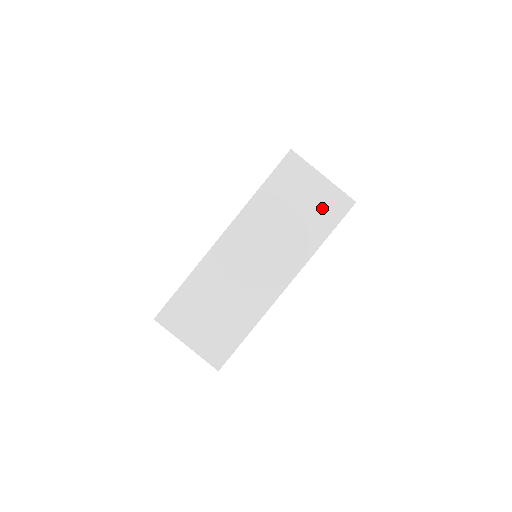
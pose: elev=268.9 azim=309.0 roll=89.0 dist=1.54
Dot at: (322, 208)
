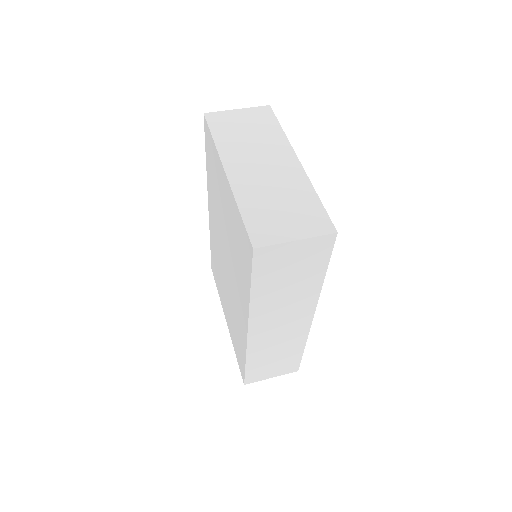
Dot at: (258, 119)
